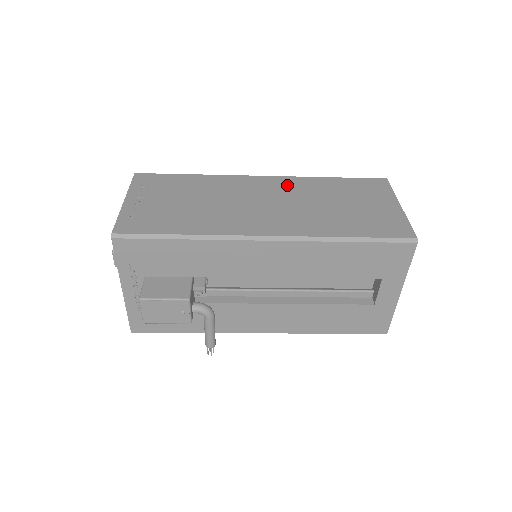
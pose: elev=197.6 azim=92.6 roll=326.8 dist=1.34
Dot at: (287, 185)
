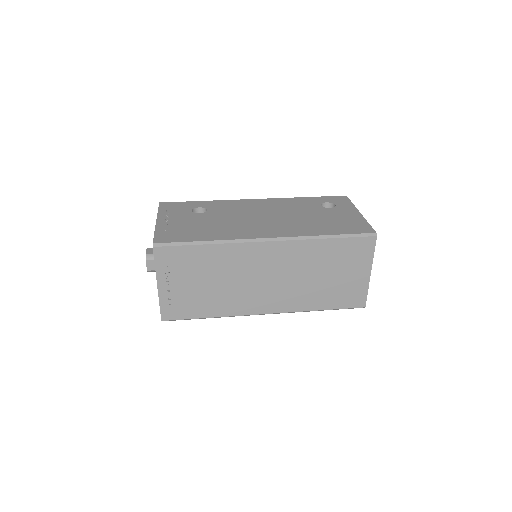
Dot at: (288, 254)
